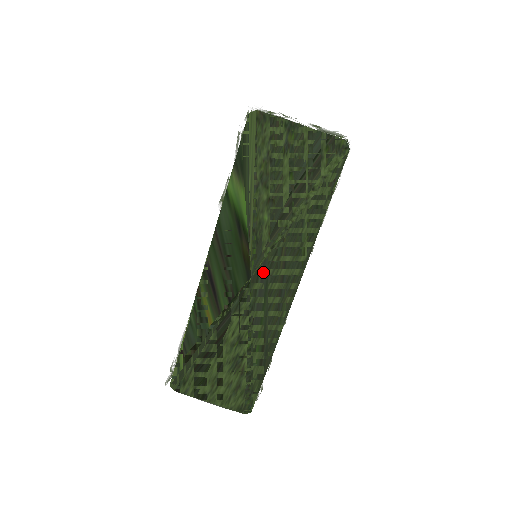
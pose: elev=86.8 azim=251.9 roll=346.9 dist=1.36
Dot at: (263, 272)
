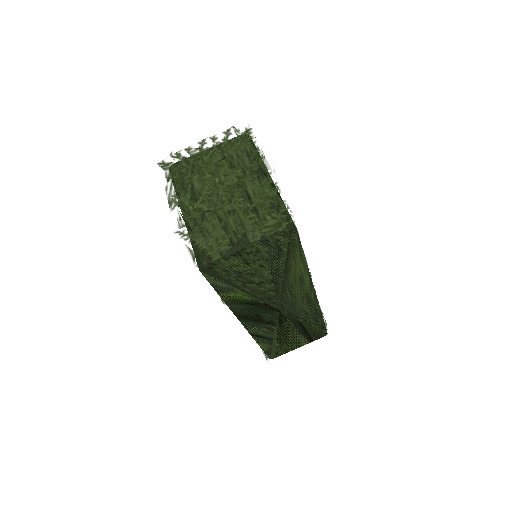
Dot at: (285, 303)
